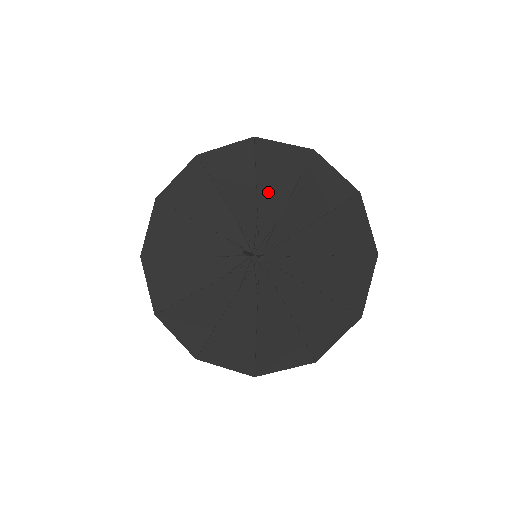
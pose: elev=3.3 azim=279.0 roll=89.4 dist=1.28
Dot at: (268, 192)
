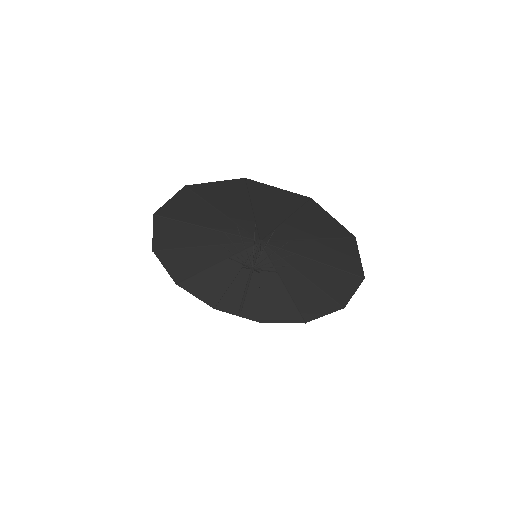
Dot at: (264, 212)
